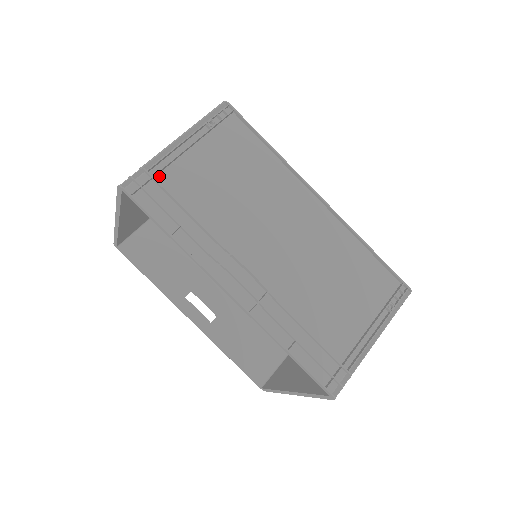
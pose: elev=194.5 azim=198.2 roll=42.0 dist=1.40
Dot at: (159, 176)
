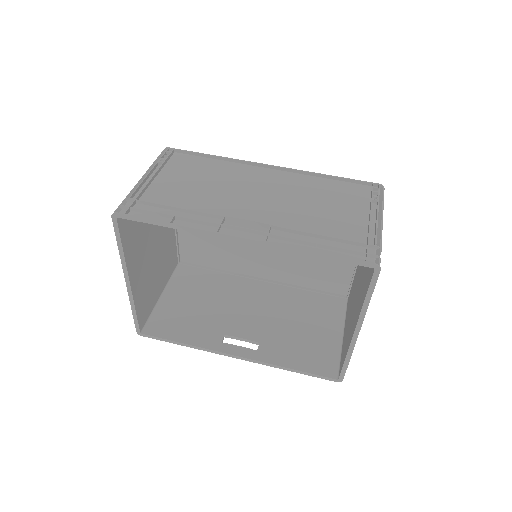
Dot at: occluded
